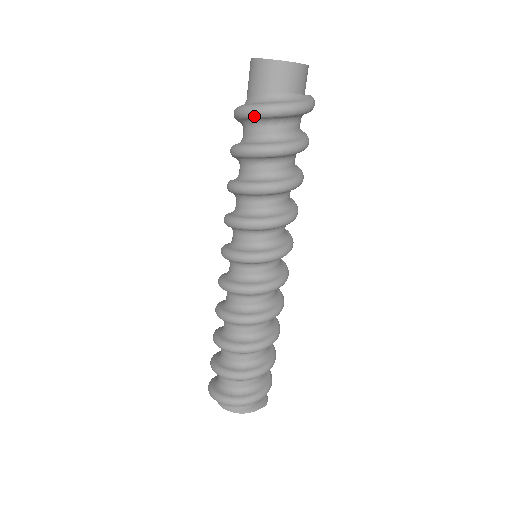
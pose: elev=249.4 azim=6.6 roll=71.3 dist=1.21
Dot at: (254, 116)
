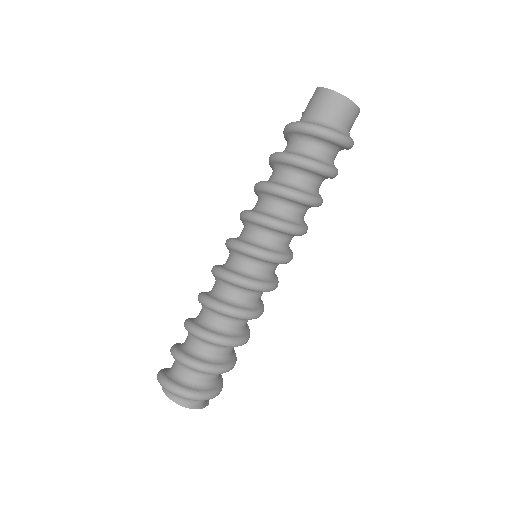
Dot at: (321, 136)
